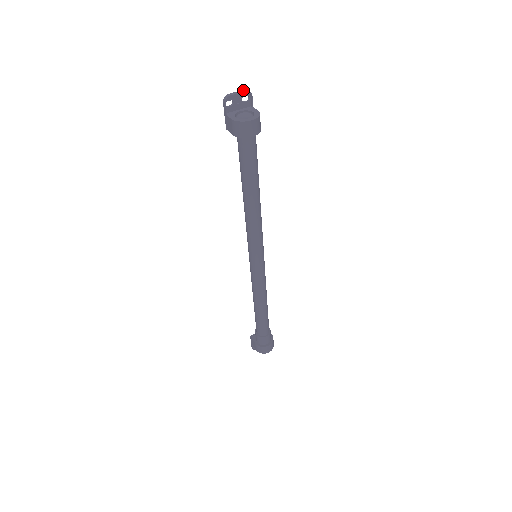
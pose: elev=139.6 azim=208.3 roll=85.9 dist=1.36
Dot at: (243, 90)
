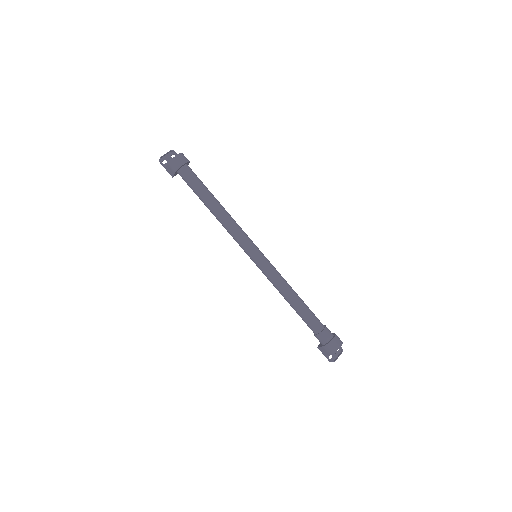
Dot at: (168, 152)
